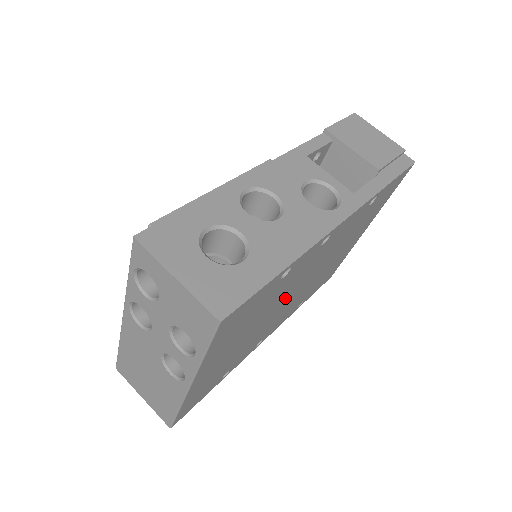
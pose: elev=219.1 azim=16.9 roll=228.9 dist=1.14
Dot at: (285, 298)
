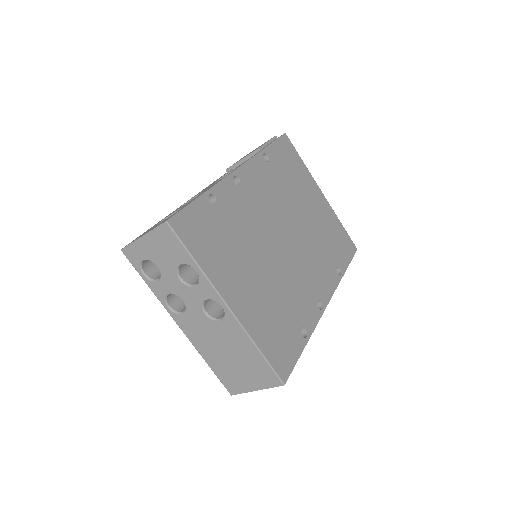
Dot at: (270, 240)
